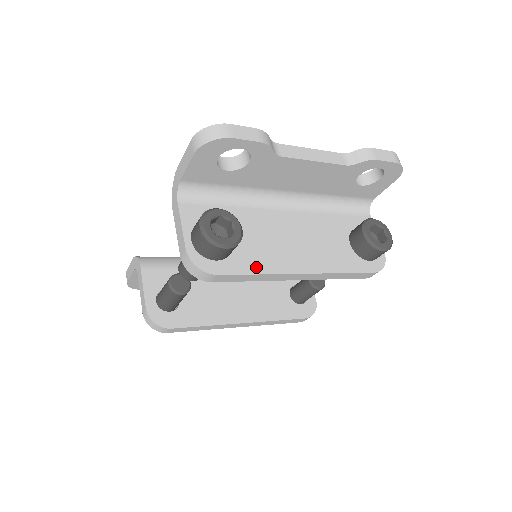
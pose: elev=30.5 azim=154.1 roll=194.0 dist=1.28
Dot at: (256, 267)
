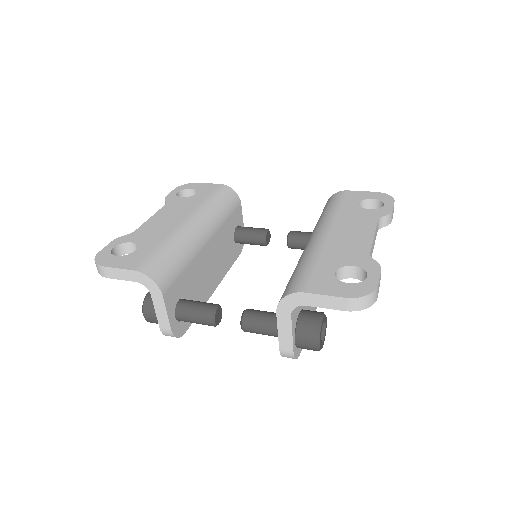
Dot at: occluded
